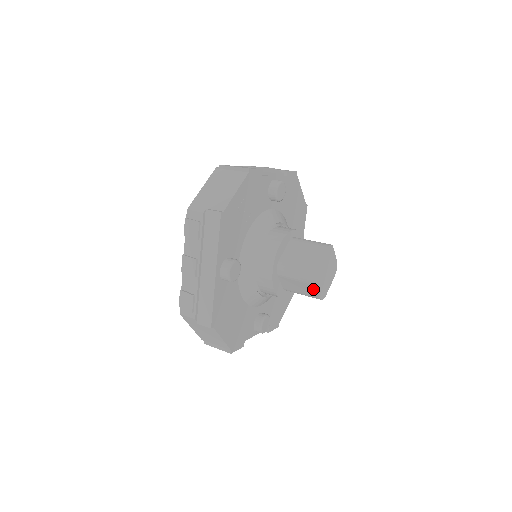
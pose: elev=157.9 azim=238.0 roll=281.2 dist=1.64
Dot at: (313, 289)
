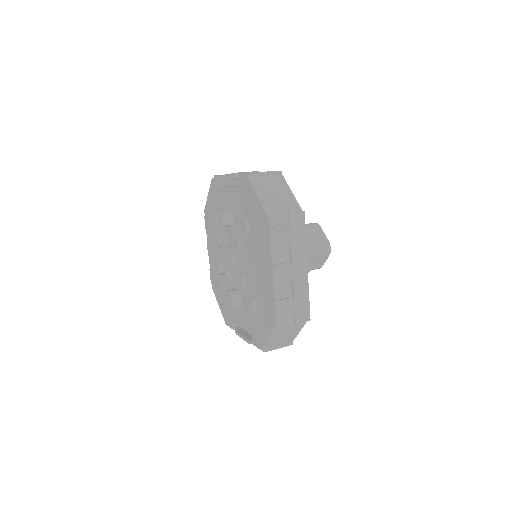
Dot at: (324, 260)
